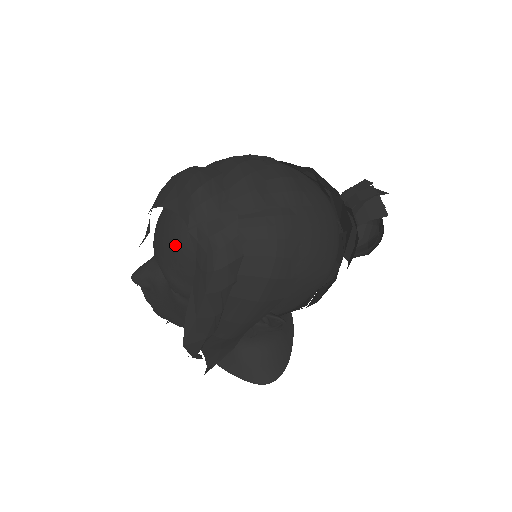
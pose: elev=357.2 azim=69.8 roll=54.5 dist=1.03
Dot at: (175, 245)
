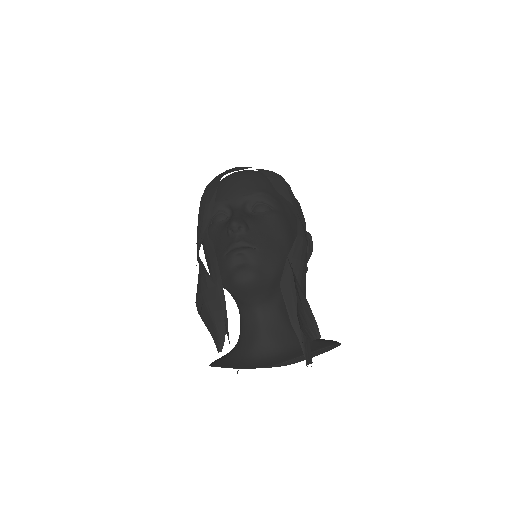
Dot at: (254, 175)
